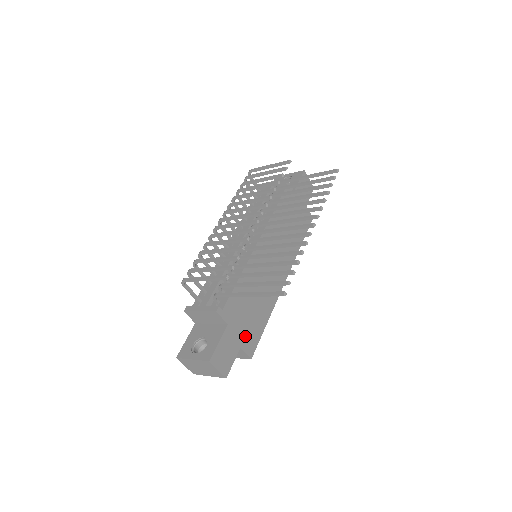
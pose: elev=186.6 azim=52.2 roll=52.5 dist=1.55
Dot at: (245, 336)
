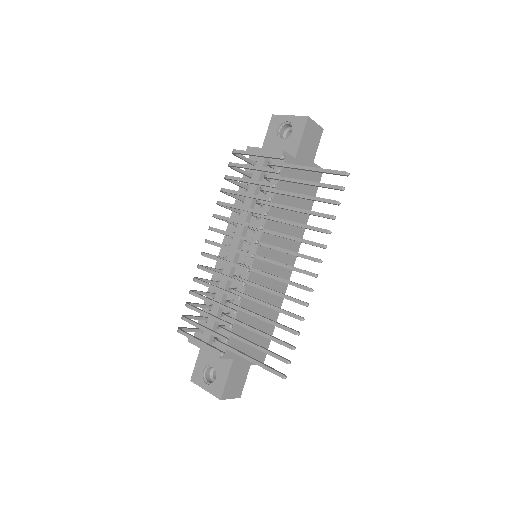
Dot at: (254, 352)
